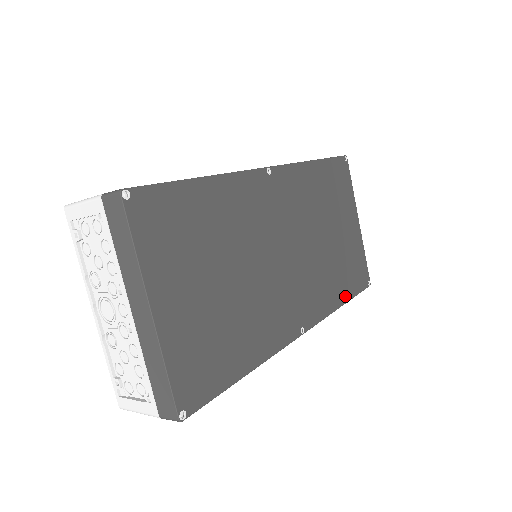
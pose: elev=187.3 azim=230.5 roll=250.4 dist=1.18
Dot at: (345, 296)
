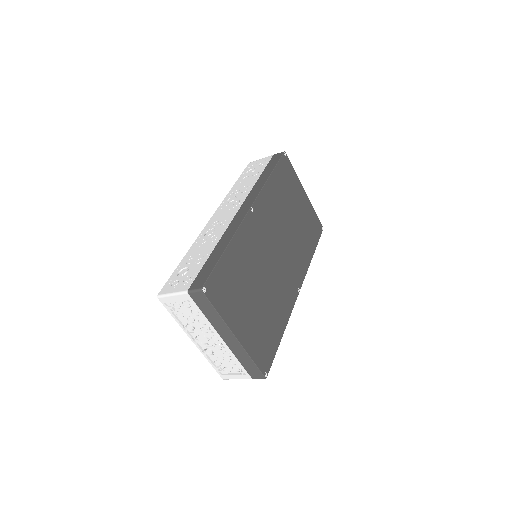
Dot at: (312, 249)
